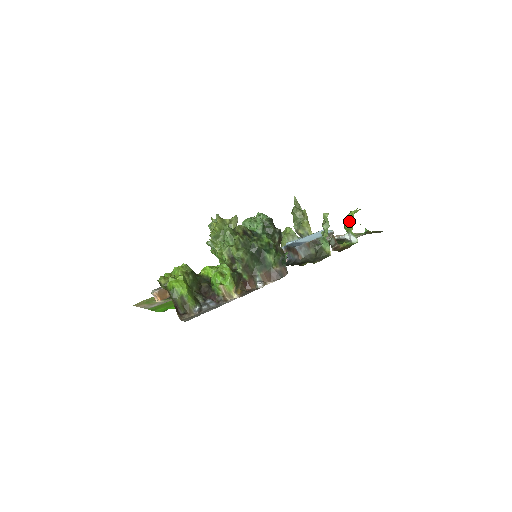
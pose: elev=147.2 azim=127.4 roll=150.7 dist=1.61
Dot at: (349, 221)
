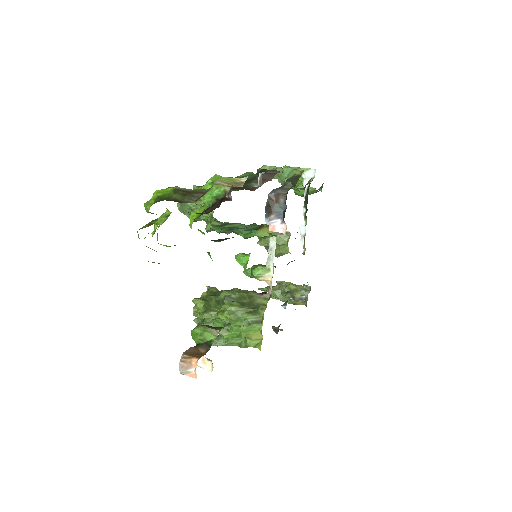
Dot at: occluded
